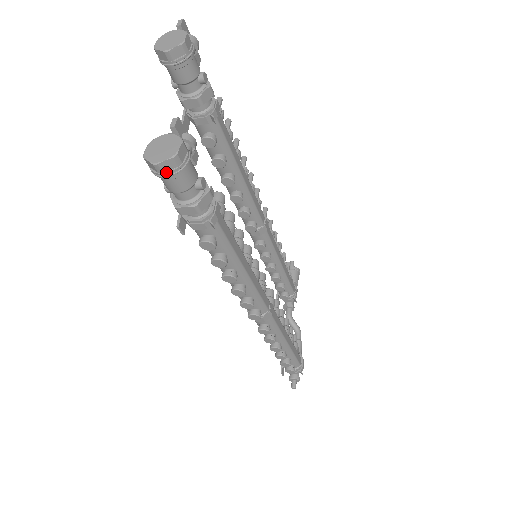
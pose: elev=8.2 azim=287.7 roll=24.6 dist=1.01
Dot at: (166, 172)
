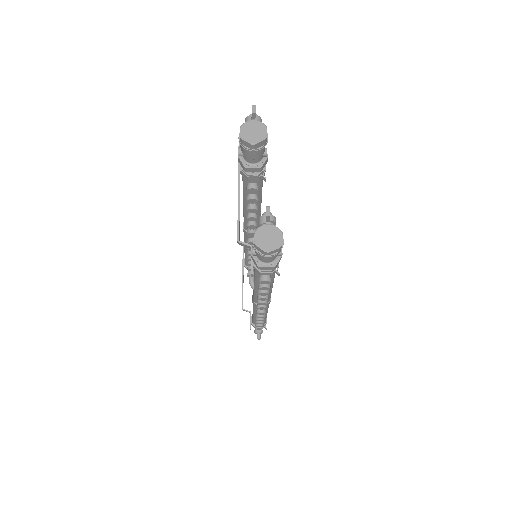
Dot at: (270, 255)
